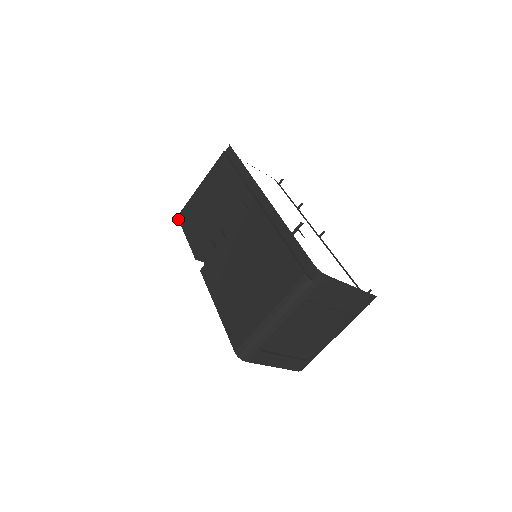
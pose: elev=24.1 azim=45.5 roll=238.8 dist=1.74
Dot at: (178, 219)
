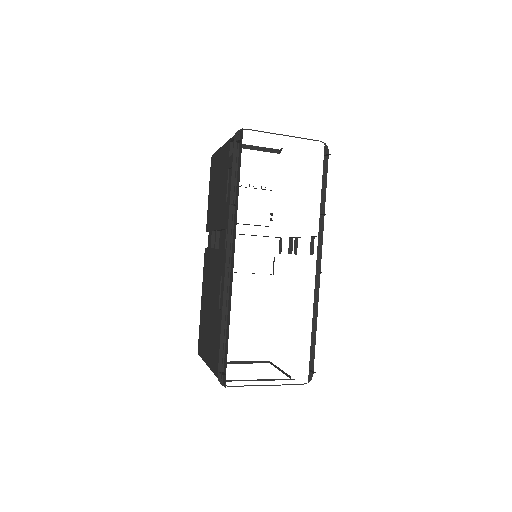
Dot at: occluded
